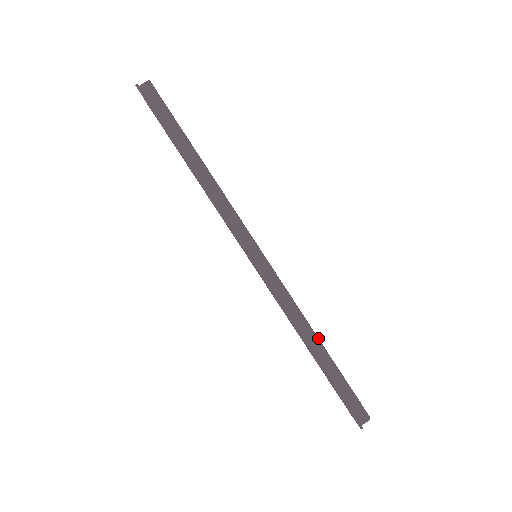
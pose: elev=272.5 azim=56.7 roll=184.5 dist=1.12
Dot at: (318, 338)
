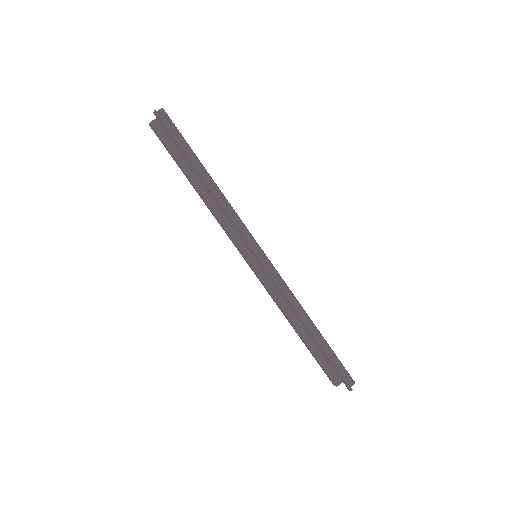
Dot at: (311, 320)
